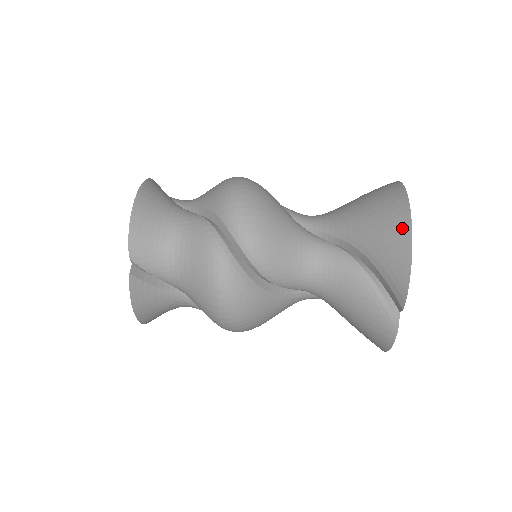
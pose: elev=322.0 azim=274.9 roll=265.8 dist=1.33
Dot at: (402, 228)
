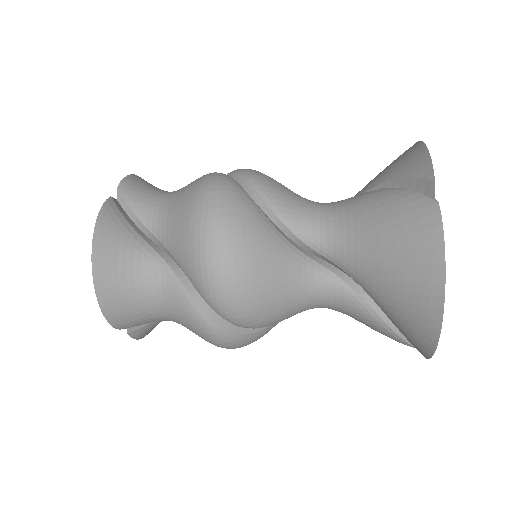
Dot at: occluded
